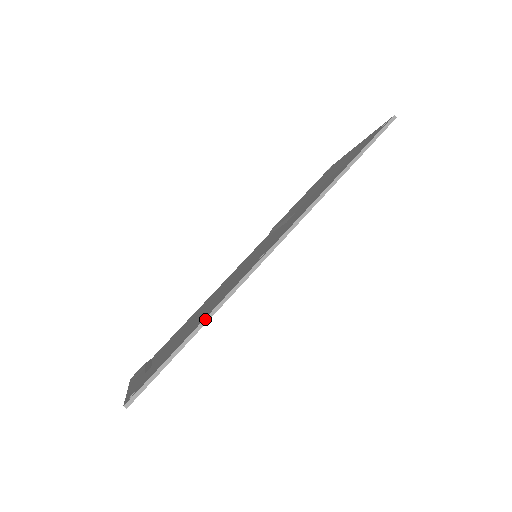
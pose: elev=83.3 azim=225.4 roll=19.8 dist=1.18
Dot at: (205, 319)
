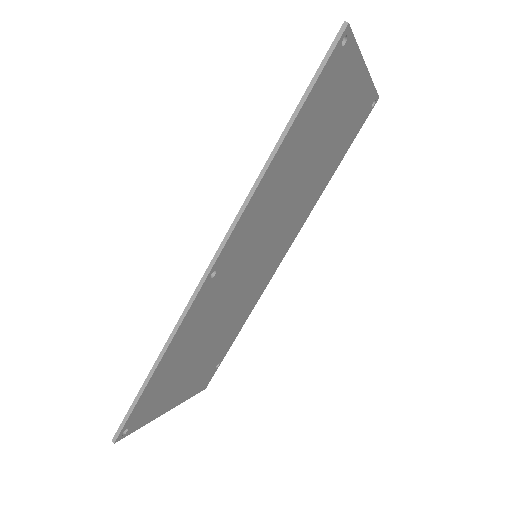
Dot at: (160, 353)
